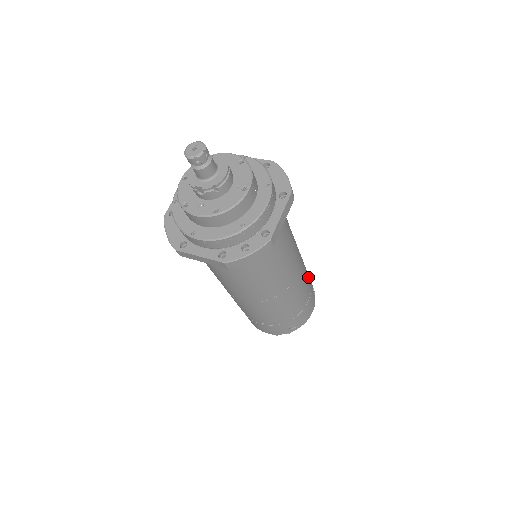
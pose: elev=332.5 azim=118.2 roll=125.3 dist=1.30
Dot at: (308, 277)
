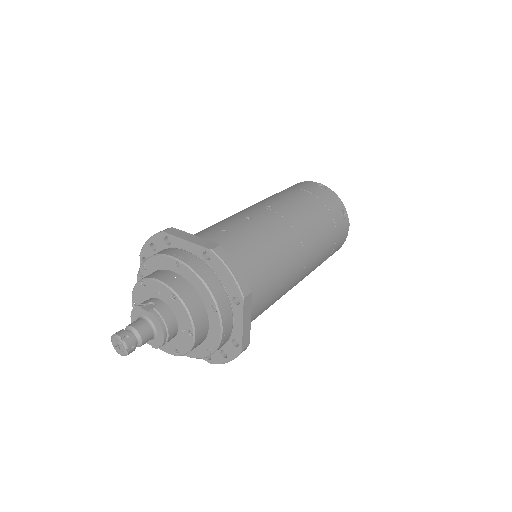
Dot at: (326, 227)
